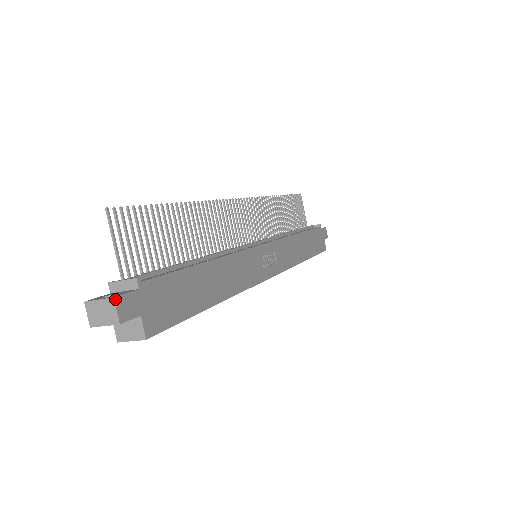
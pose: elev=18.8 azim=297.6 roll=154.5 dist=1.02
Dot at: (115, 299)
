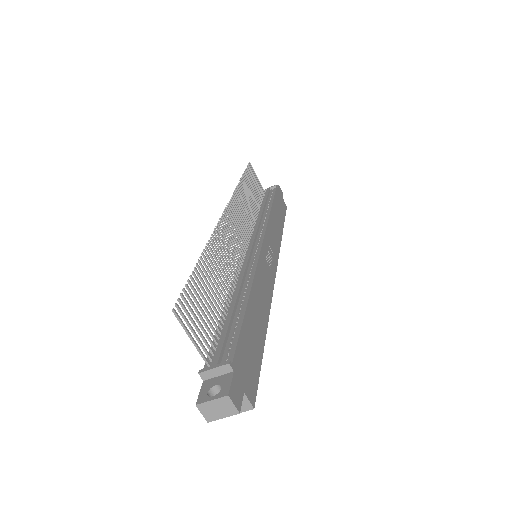
Dot at: (229, 396)
